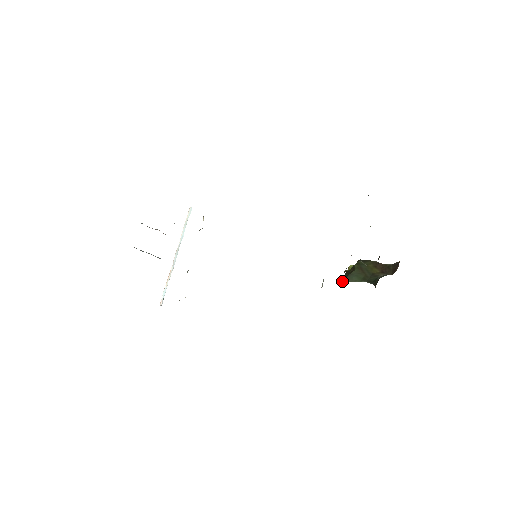
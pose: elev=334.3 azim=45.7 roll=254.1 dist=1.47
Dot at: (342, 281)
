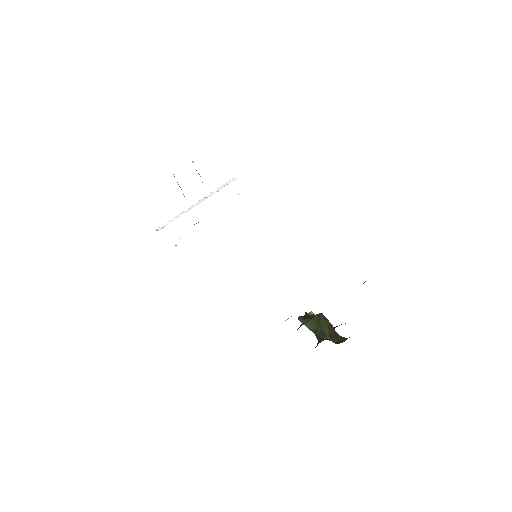
Dot at: (299, 319)
